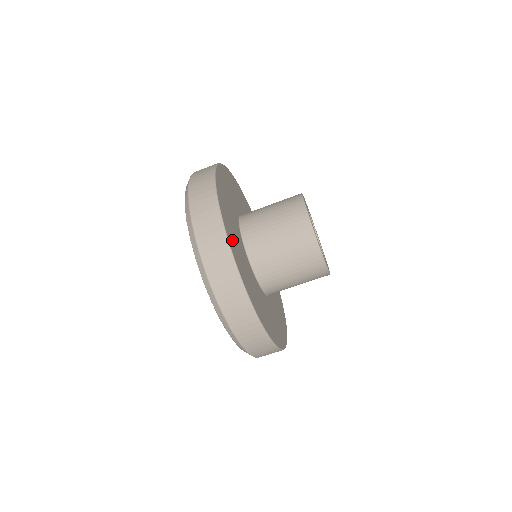
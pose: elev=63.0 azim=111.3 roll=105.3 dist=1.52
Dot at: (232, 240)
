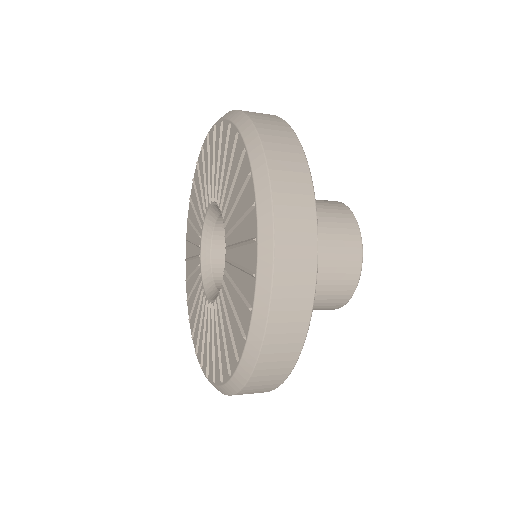
Dot at: occluded
